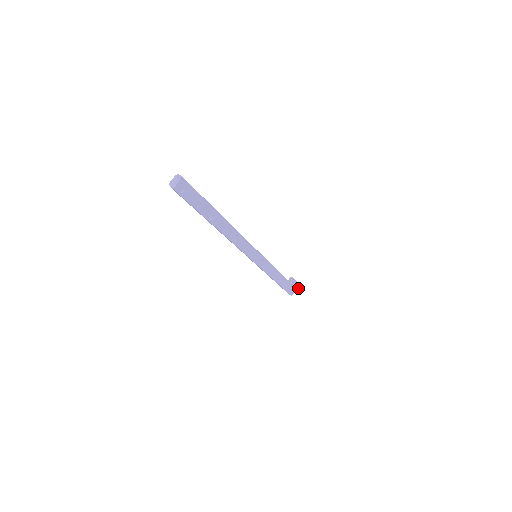
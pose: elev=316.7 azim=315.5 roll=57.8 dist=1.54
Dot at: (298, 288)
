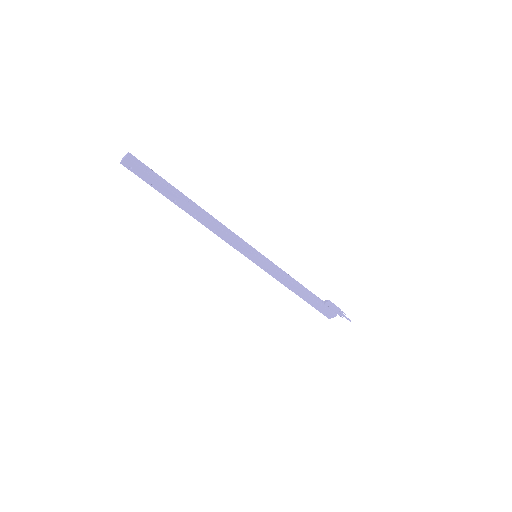
Dot at: occluded
